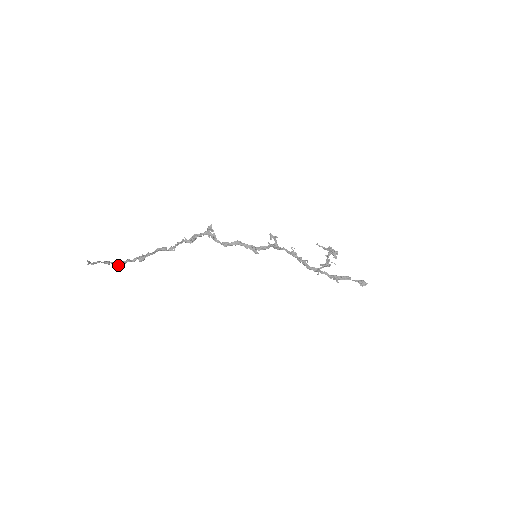
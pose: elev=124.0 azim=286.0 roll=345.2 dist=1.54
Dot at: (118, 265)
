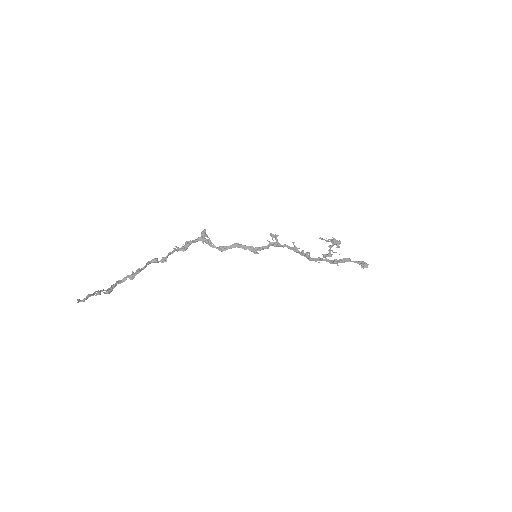
Dot at: (109, 290)
